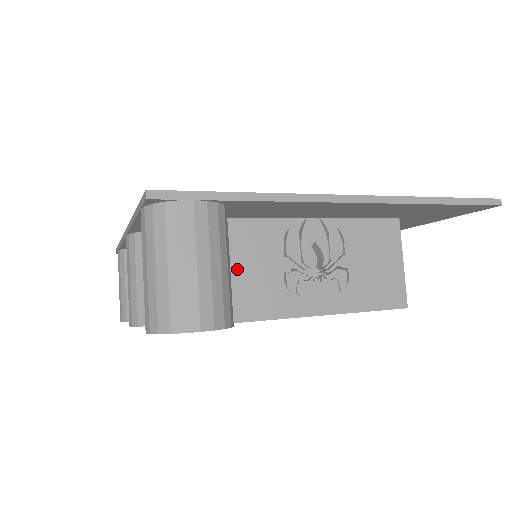
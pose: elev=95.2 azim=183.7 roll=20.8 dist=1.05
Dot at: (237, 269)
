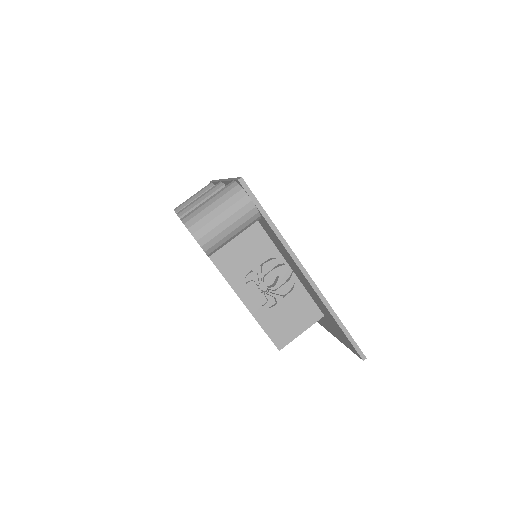
Dot at: (238, 245)
